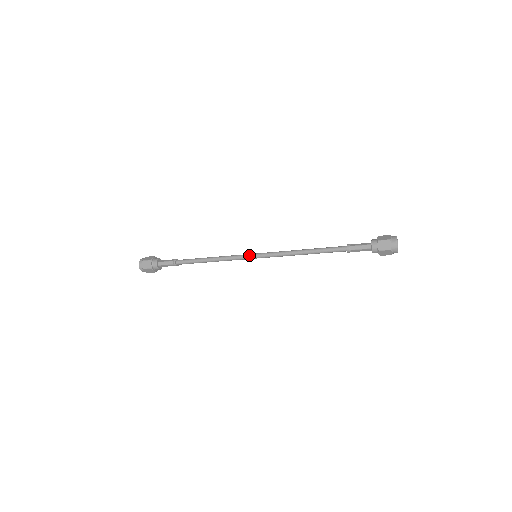
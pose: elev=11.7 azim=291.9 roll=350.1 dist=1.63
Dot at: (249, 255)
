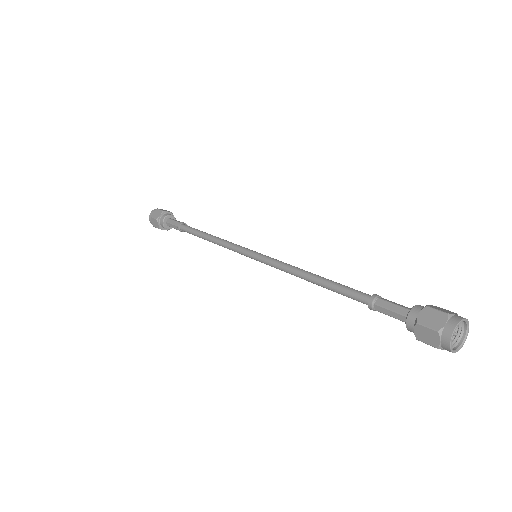
Dot at: (249, 250)
